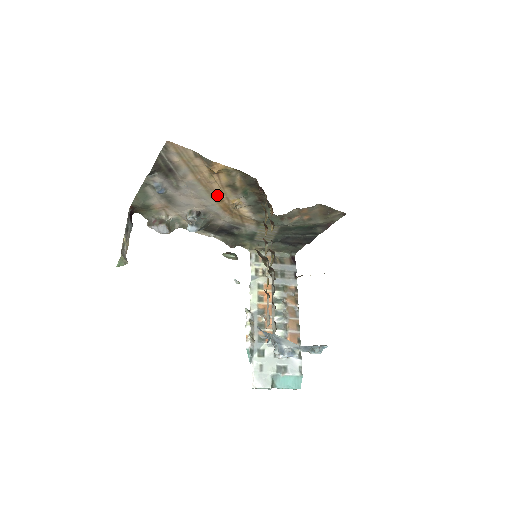
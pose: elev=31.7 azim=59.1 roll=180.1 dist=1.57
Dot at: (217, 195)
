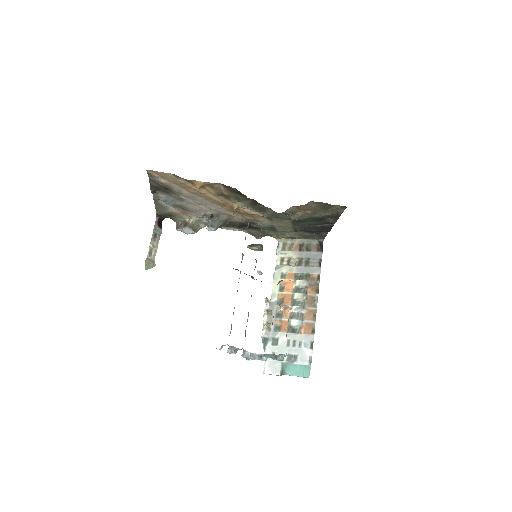
Dot at: (217, 201)
